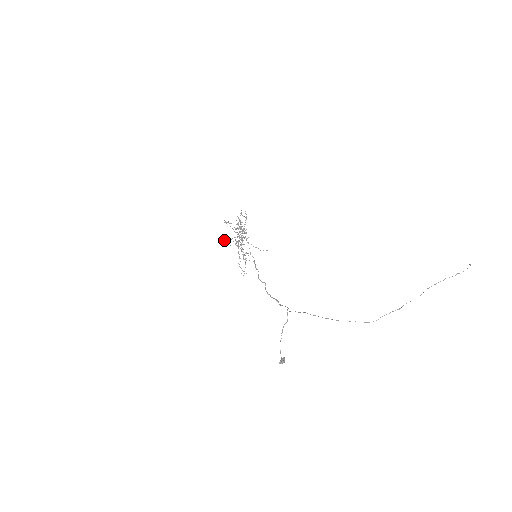
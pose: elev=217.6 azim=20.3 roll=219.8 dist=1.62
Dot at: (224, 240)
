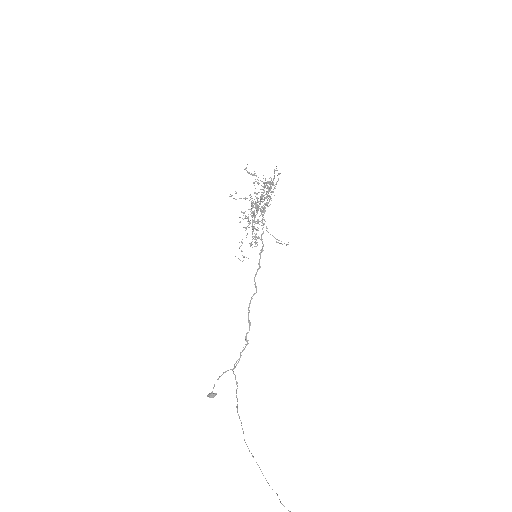
Dot at: (239, 198)
